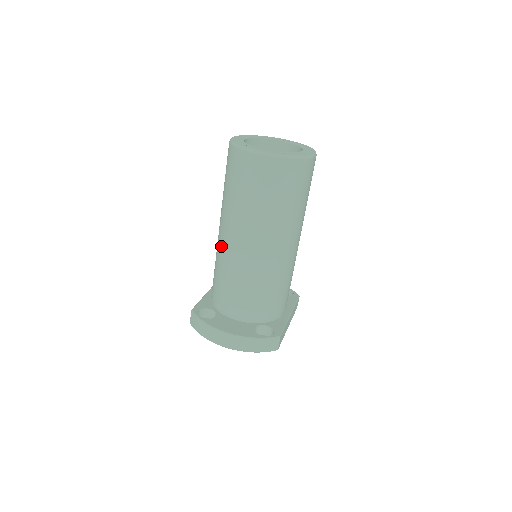
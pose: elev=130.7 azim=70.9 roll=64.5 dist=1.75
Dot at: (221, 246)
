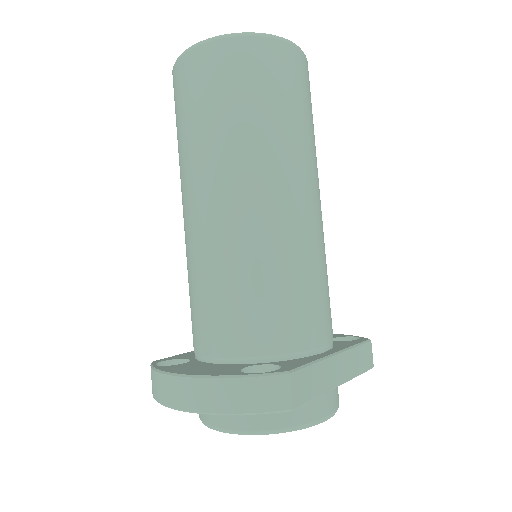
Dot at: occluded
